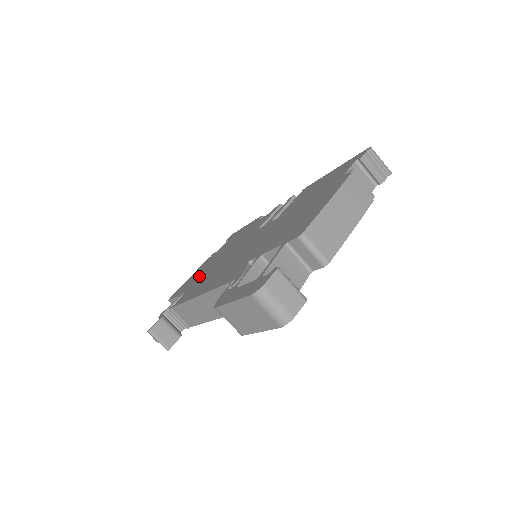
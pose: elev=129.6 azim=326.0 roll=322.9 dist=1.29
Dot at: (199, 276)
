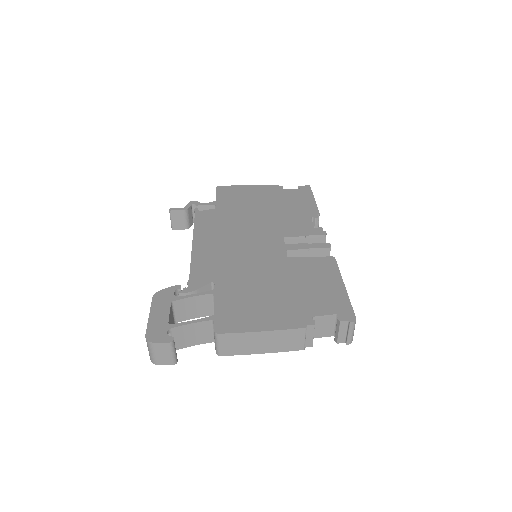
Dot at: (237, 206)
